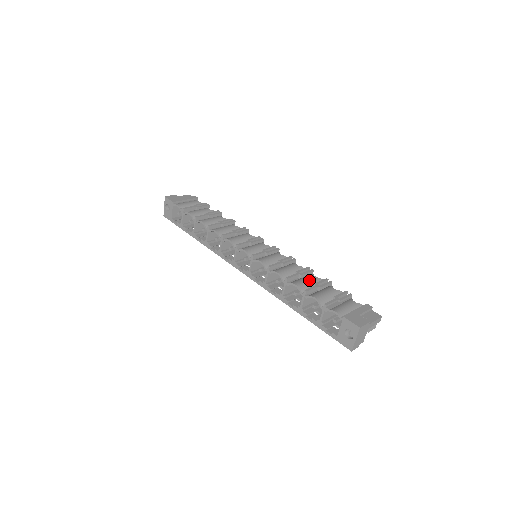
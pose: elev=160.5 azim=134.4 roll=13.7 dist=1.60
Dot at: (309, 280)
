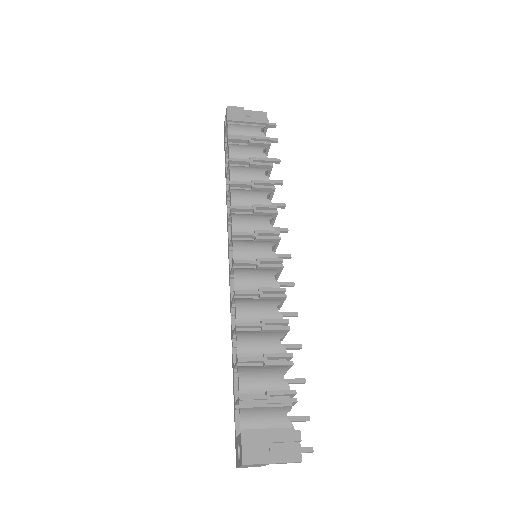
Dot at: (264, 343)
